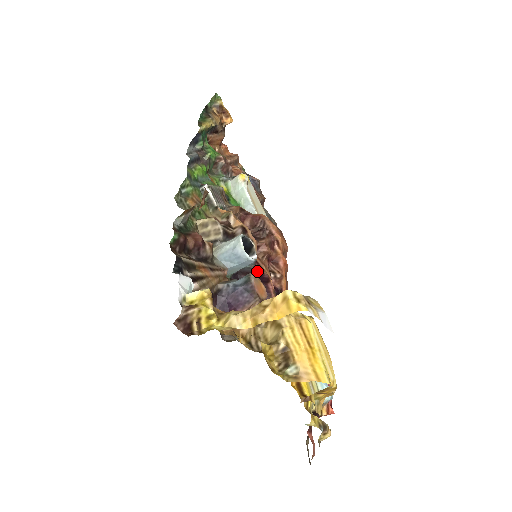
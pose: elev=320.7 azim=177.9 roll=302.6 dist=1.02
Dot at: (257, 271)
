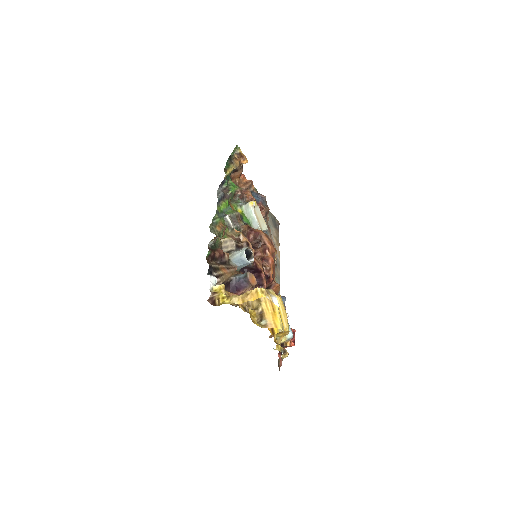
Dot at: (254, 267)
